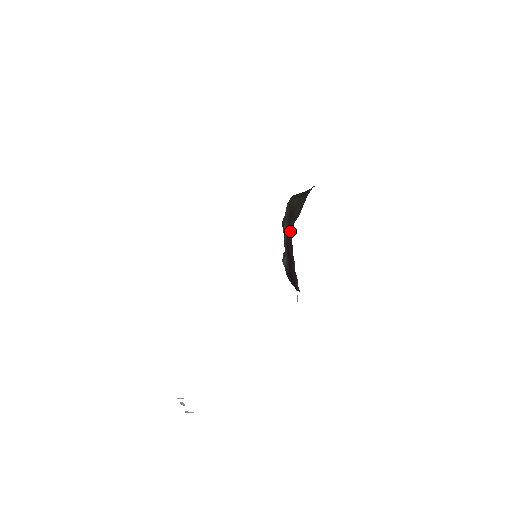
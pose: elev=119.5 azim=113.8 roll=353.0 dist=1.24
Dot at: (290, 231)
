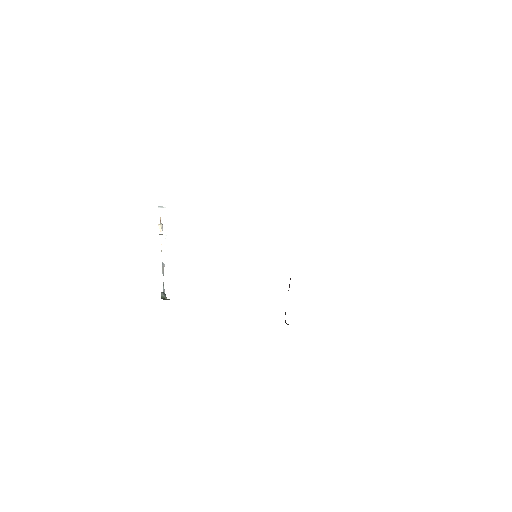
Dot at: occluded
